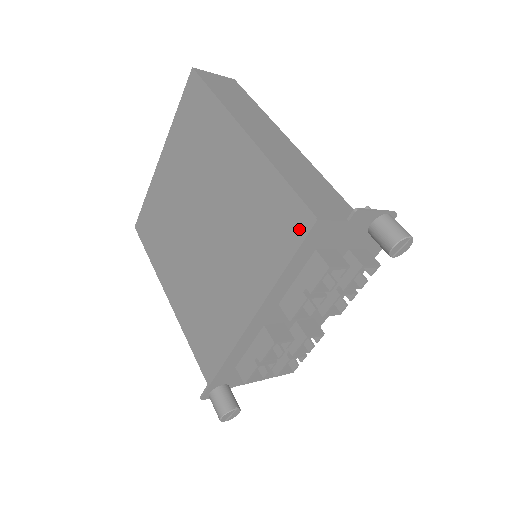
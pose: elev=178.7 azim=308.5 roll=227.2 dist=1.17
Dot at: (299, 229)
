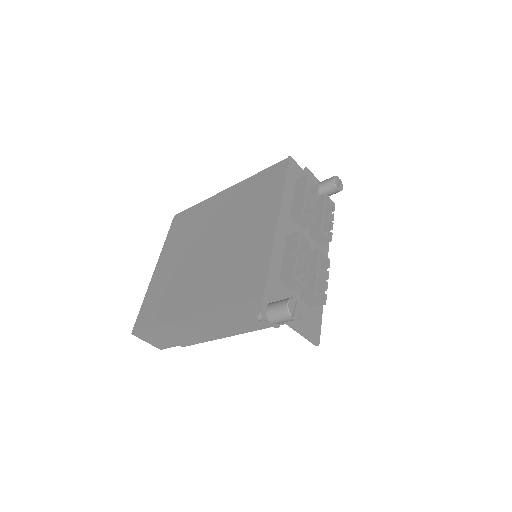
Dot at: (282, 168)
